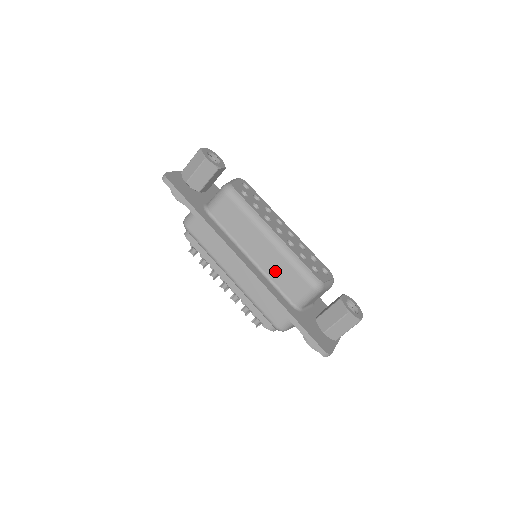
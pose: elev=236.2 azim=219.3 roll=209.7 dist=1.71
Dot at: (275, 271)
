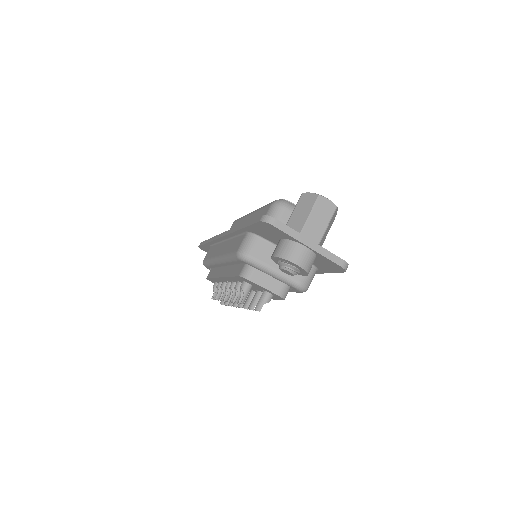
Dot at: occluded
